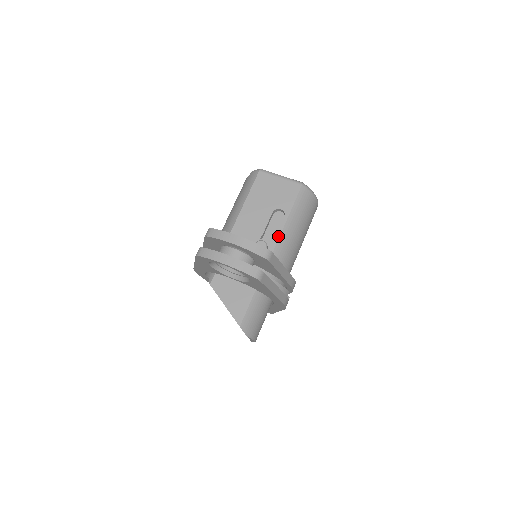
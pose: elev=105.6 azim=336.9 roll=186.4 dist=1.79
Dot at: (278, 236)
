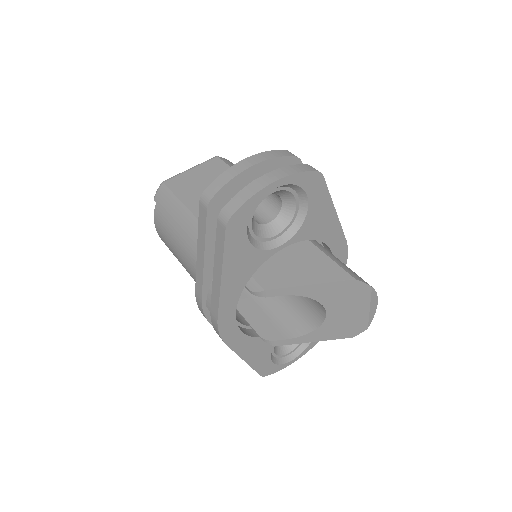
Dot at: occluded
